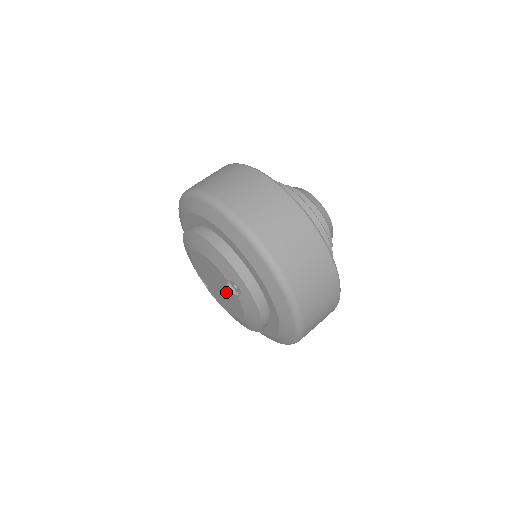
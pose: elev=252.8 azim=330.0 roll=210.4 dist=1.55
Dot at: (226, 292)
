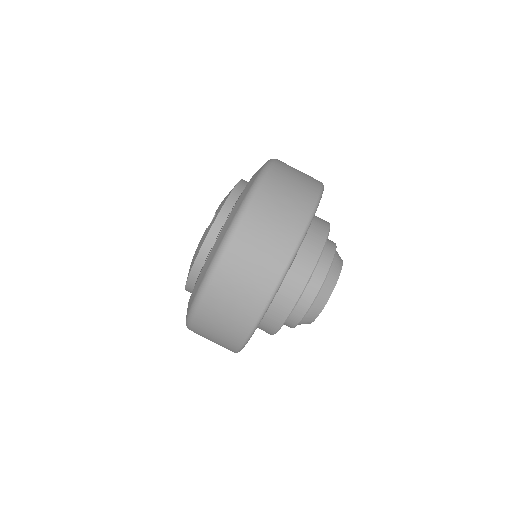
Dot at: occluded
